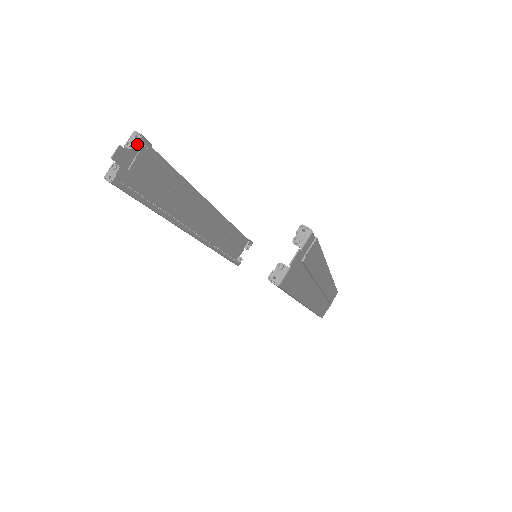
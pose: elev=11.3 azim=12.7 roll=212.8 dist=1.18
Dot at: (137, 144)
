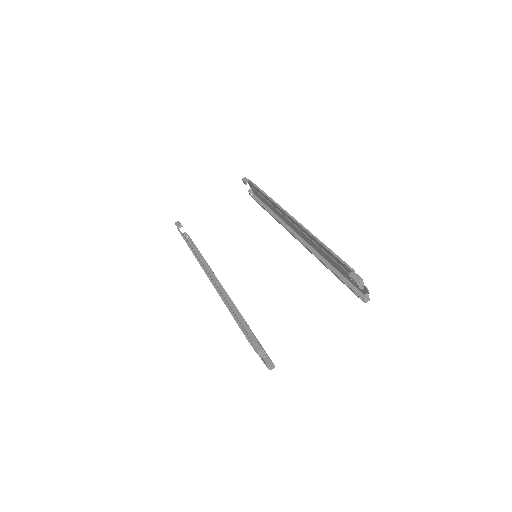
Dot at: occluded
